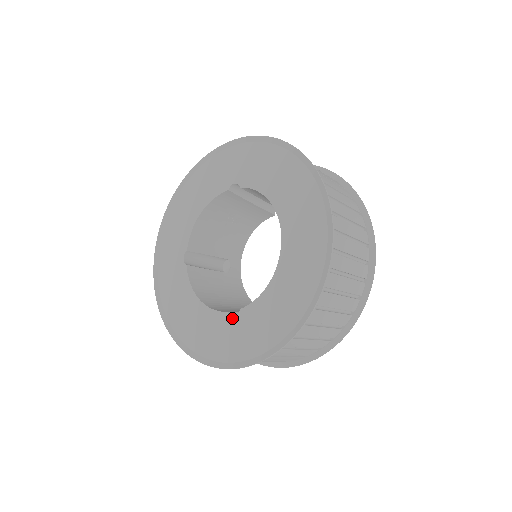
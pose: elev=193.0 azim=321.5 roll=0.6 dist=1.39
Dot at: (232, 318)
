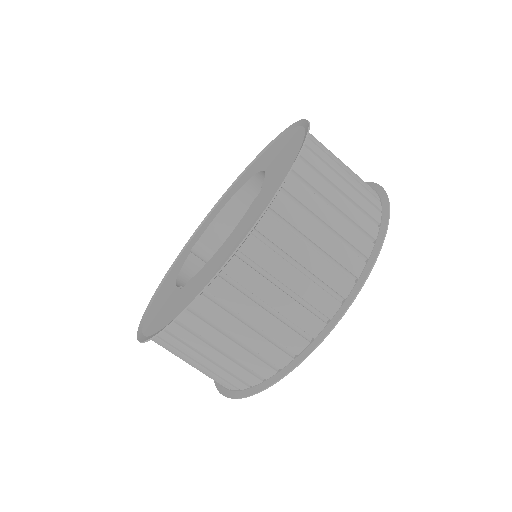
Dot at: (260, 191)
